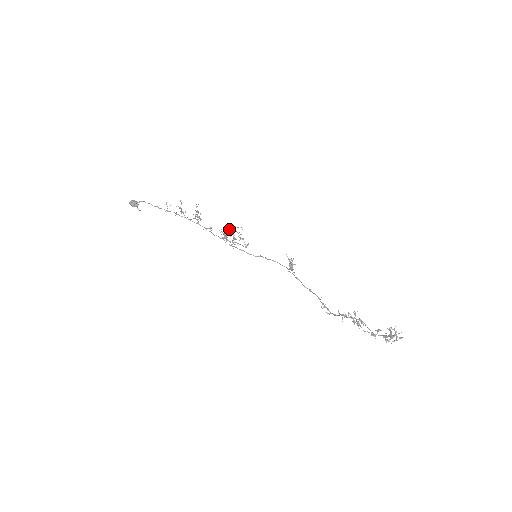
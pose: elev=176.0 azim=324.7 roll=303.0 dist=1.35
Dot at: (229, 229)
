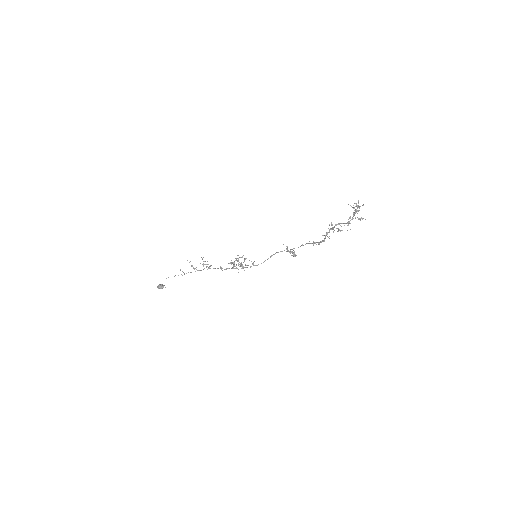
Dot at: occluded
